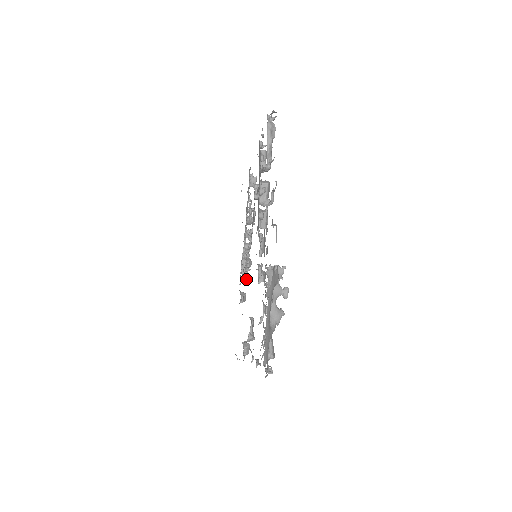
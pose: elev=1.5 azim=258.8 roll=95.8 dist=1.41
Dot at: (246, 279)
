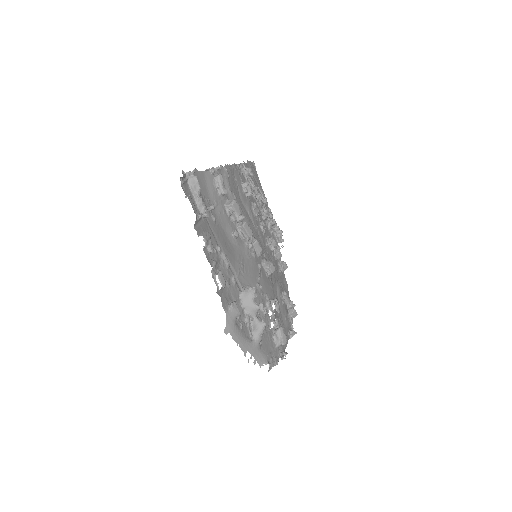
Dot at: (277, 254)
